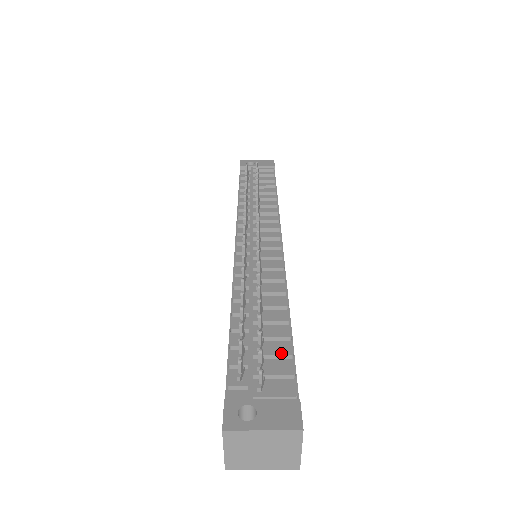
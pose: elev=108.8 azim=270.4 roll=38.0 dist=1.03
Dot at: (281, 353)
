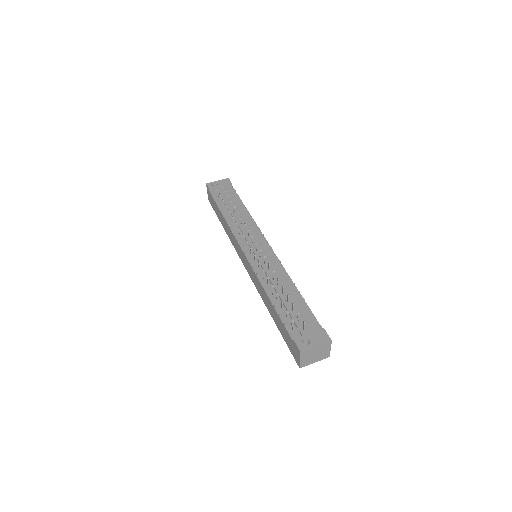
Dot at: (305, 310)
